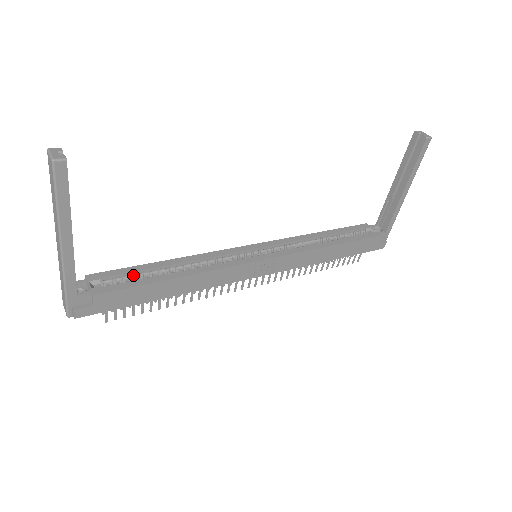
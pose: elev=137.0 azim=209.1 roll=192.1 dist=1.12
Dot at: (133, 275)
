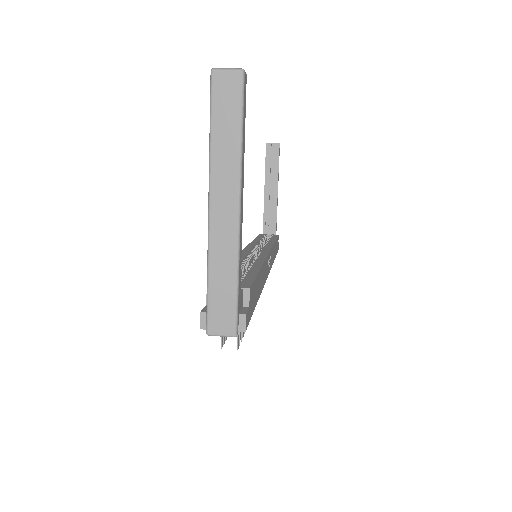
Dot at: occluded
